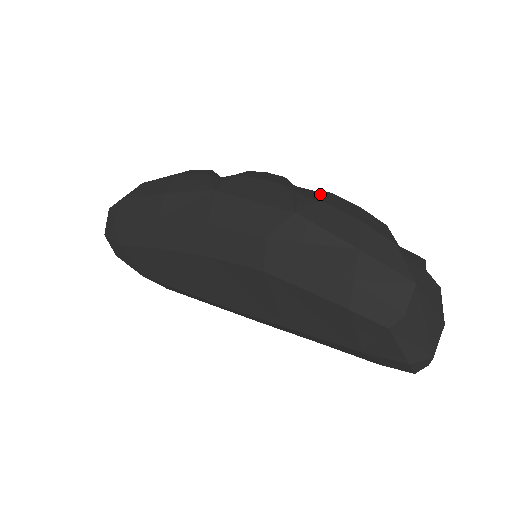
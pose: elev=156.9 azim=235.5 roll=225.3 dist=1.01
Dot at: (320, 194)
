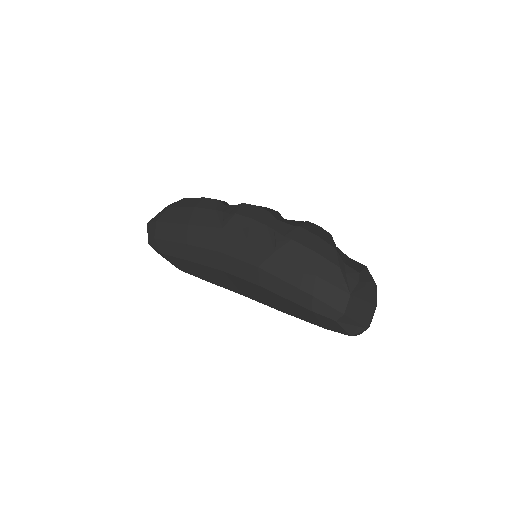
Dot at: (292, 230)
